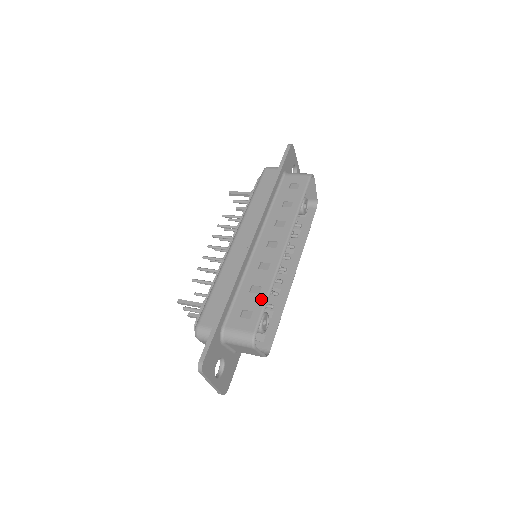
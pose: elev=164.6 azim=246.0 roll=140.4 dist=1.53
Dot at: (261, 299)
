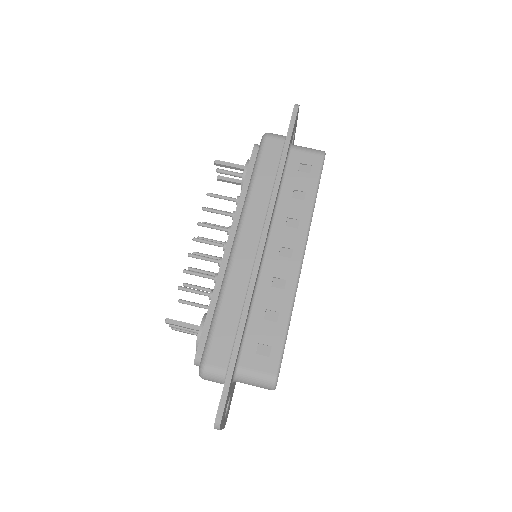
Dot at: (280, 330)
